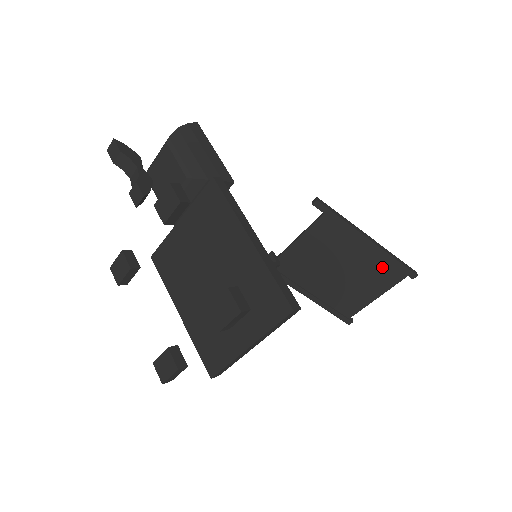
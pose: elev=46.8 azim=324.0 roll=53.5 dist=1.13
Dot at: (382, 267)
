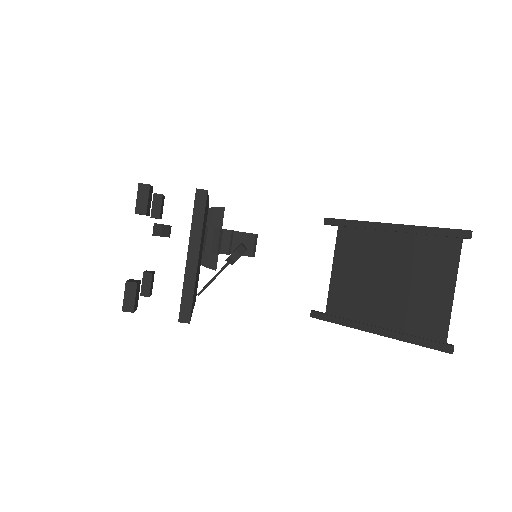
Dot at: (426, 246)
